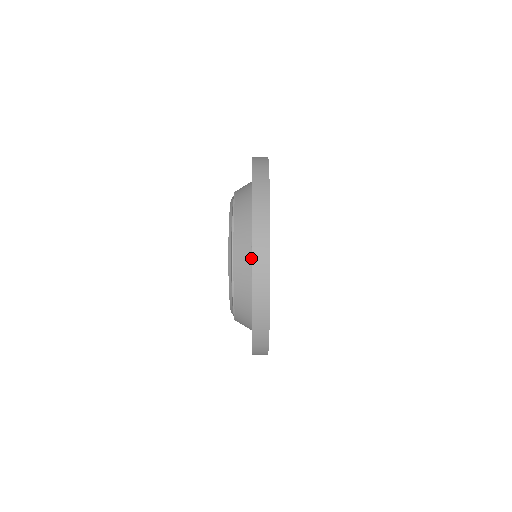
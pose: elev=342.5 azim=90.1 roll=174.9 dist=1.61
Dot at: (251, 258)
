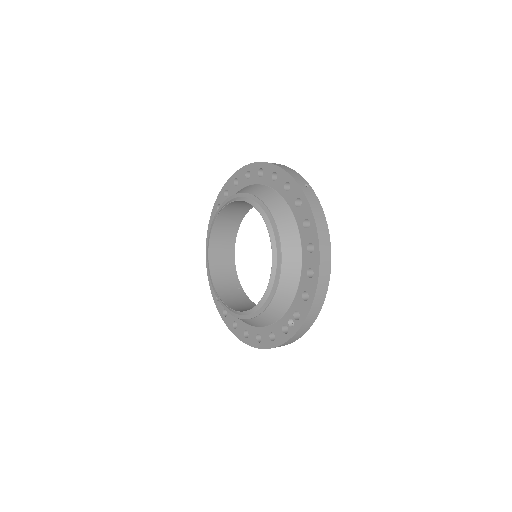
Dot at: (291, 303)
